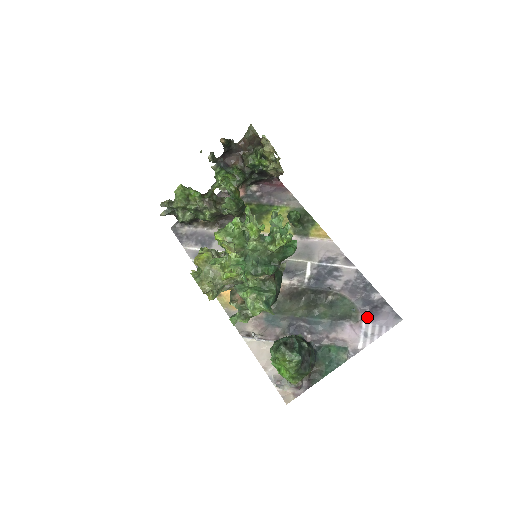
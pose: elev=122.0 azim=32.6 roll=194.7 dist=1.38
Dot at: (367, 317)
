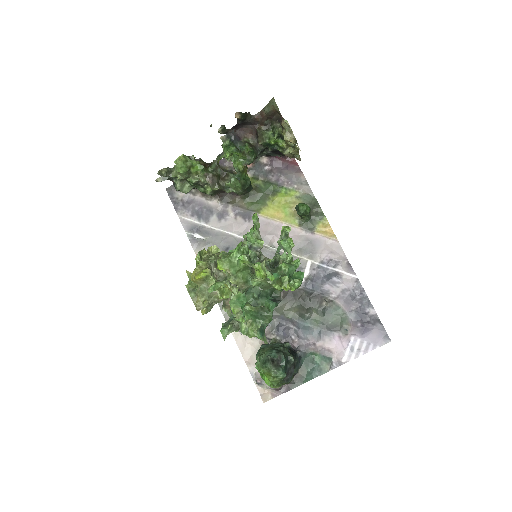
Dot at: (357, 331)
